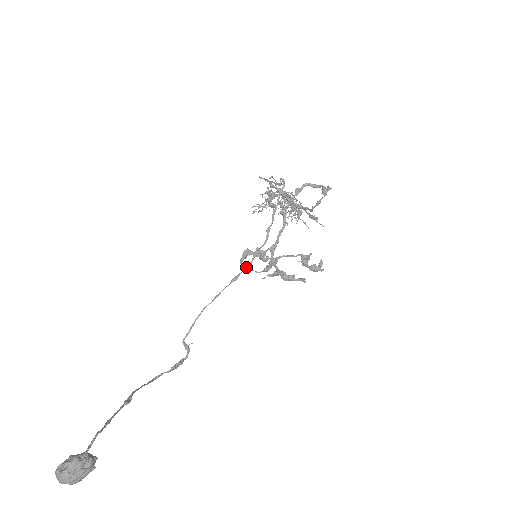
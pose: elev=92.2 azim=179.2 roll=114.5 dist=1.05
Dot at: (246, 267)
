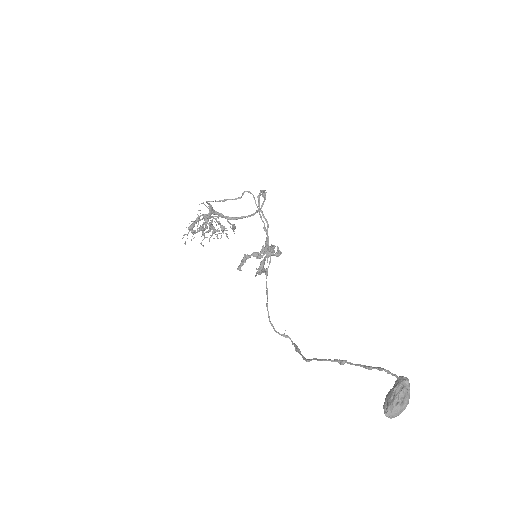
Dot at: (270, 261)
